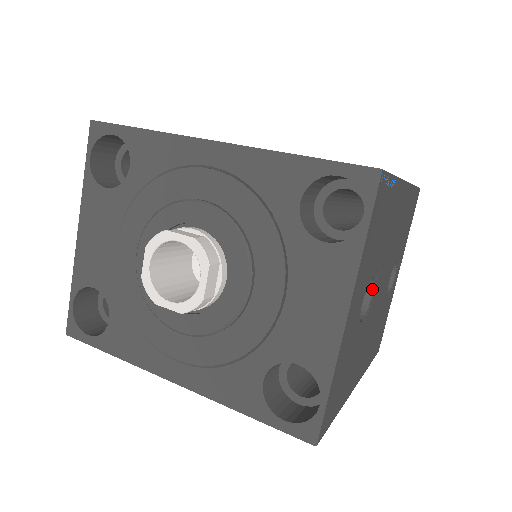
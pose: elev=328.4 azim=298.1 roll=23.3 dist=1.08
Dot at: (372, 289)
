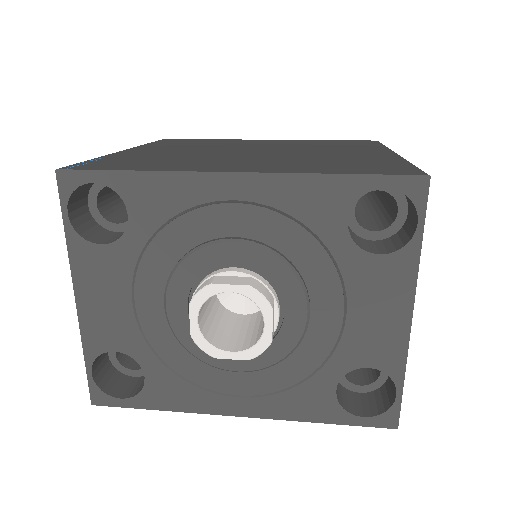
Dot at: occluded
